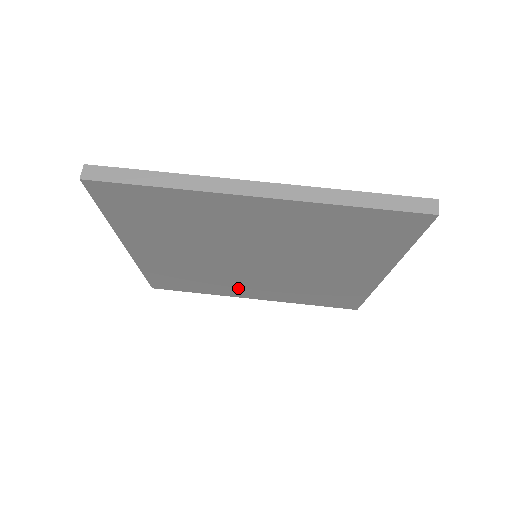
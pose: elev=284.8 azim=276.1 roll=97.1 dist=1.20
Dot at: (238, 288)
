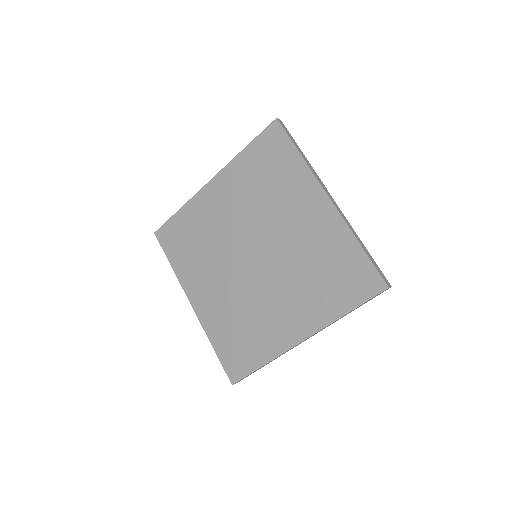
Dot at: (202, 280)
